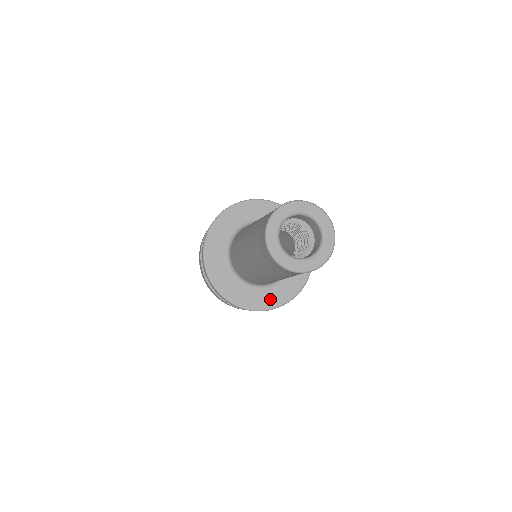
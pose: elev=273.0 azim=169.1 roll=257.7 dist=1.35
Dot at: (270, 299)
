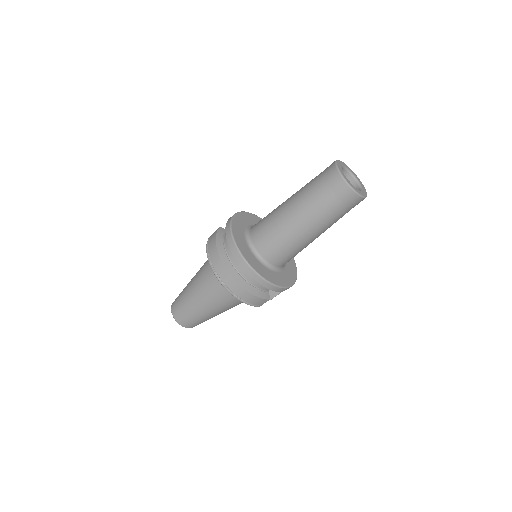
Dot at: (288, 278)
